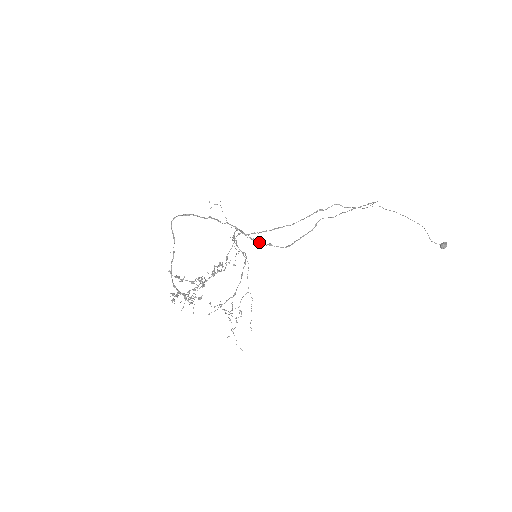
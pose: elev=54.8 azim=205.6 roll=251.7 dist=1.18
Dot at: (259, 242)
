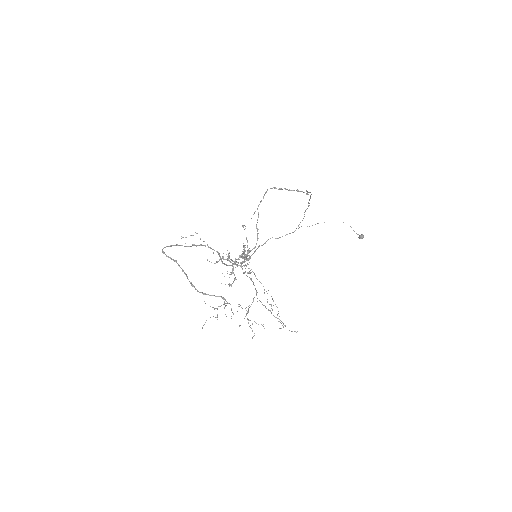
Dot at: occluded
